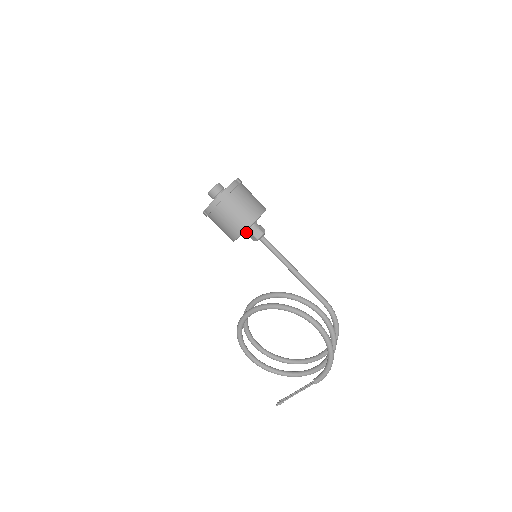
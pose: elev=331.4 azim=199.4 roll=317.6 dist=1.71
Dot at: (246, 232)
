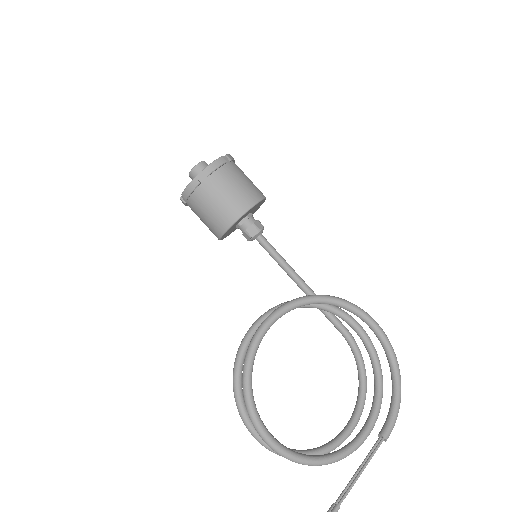
Dot at: (242, 223)
